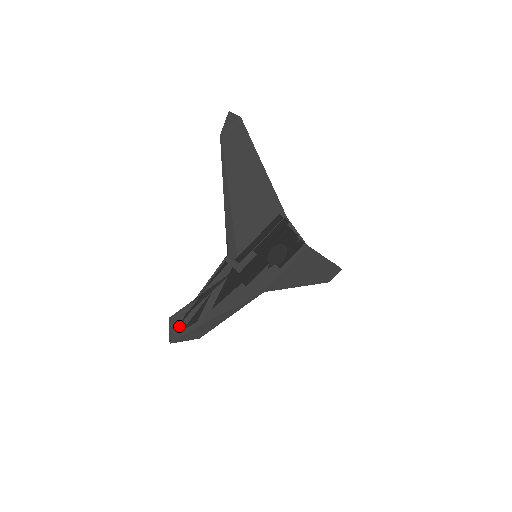
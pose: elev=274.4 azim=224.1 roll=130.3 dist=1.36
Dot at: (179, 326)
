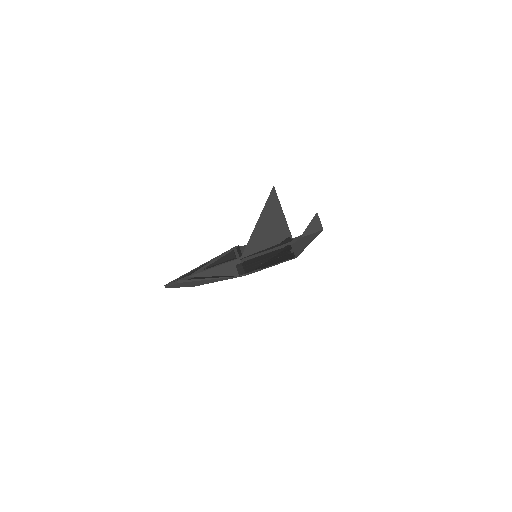
Dot at: (180, 285)
